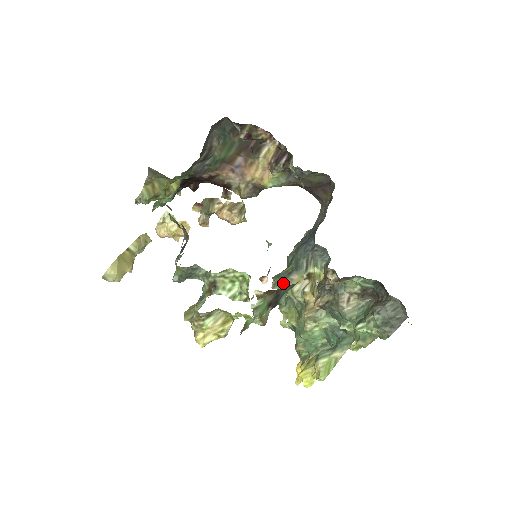
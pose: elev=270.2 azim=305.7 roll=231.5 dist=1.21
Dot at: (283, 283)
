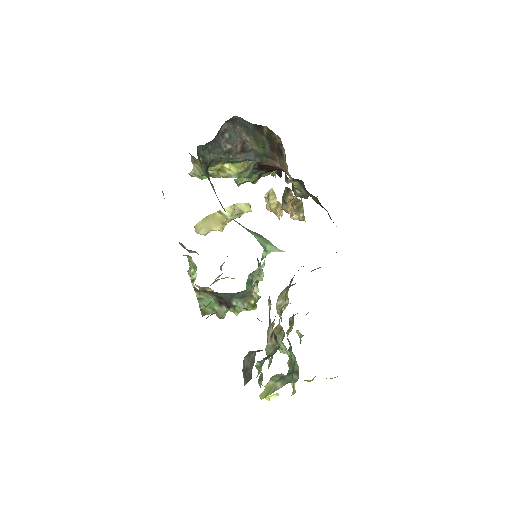
Dot at: occluded
